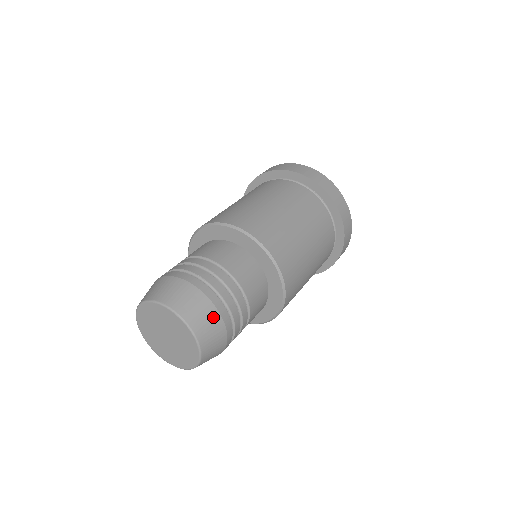
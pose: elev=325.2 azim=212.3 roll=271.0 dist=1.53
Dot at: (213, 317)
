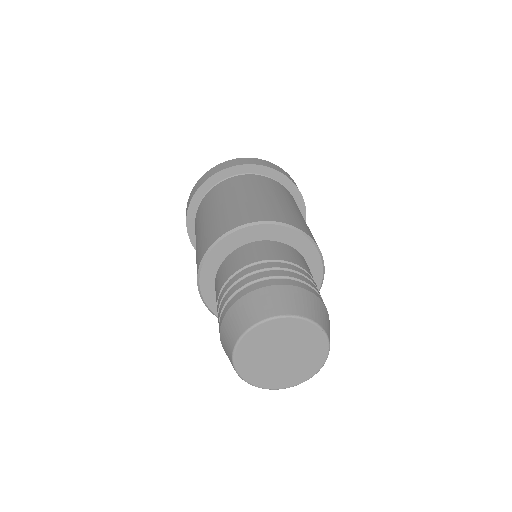
Dot at: occluded
